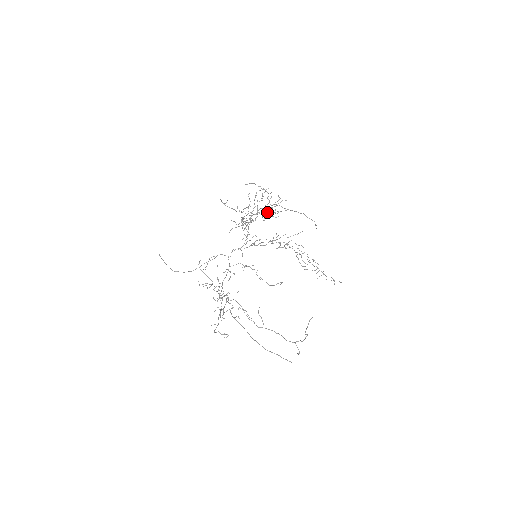
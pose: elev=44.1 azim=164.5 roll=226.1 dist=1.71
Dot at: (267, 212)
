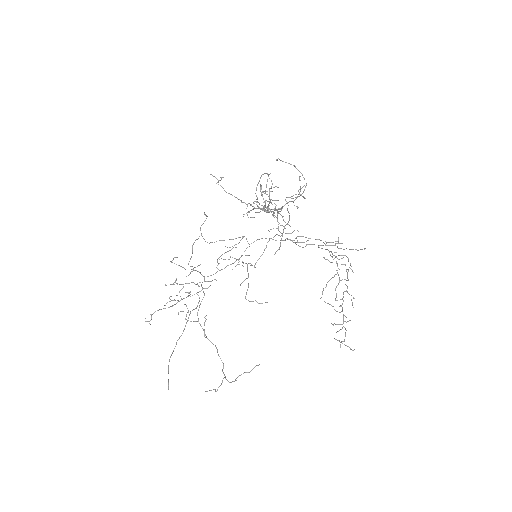
Dot at: (265, 206)
